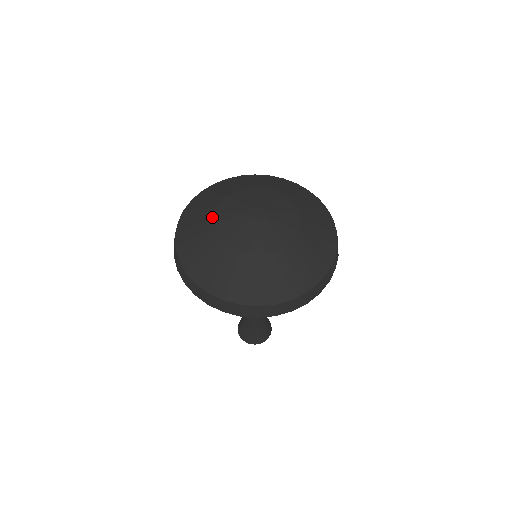
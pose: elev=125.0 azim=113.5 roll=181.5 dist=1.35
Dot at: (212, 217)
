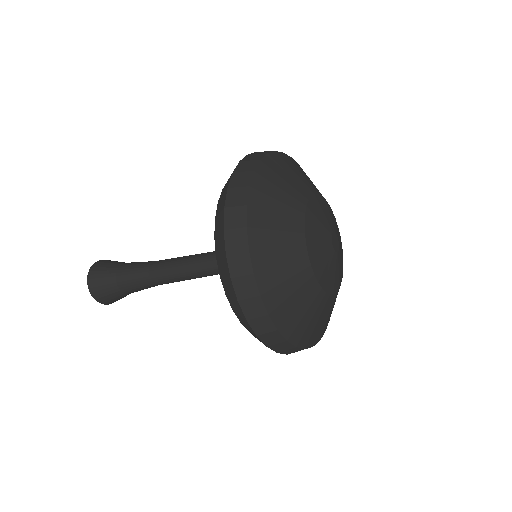
Dot at: (311, 273)
